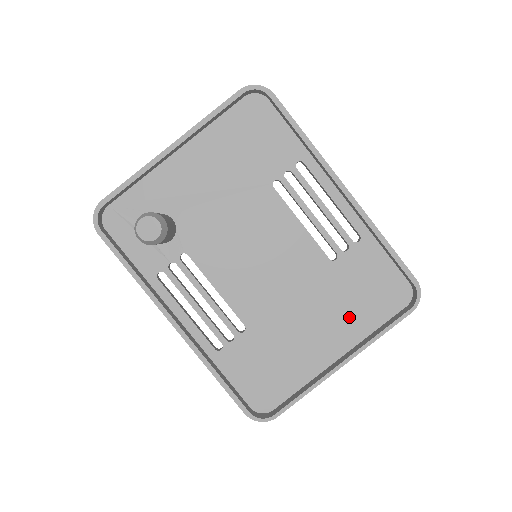
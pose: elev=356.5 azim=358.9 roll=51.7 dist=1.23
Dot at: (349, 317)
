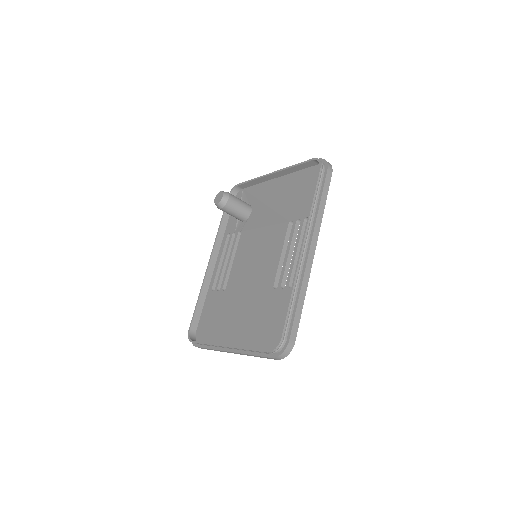
Dot at: (253, 328)
